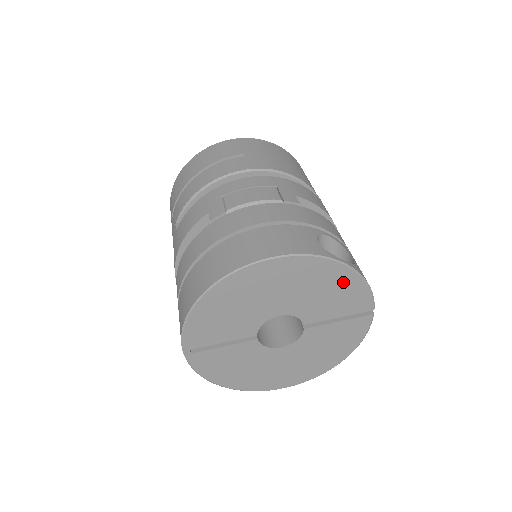
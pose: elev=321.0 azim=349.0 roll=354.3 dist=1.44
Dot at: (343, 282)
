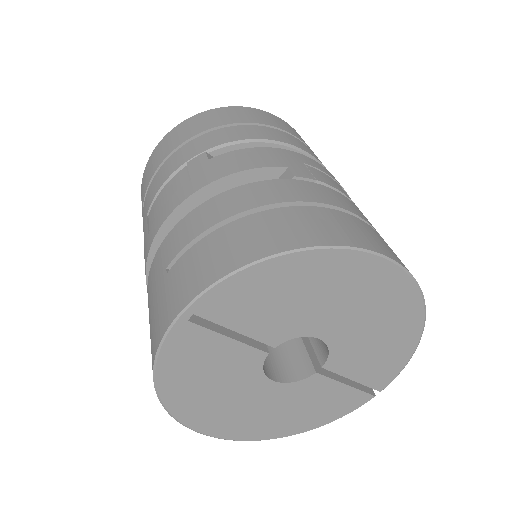
Dot at: (401, 342)
